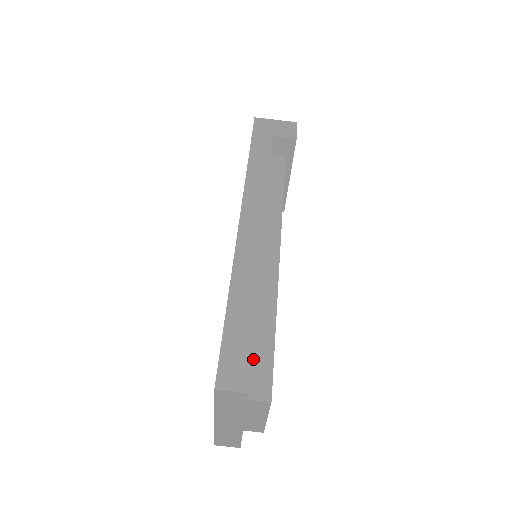
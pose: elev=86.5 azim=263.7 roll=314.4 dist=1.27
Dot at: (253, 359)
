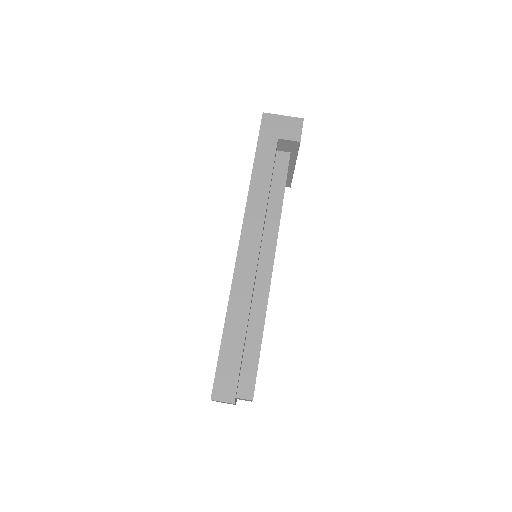
Dot at: (242, 366)
